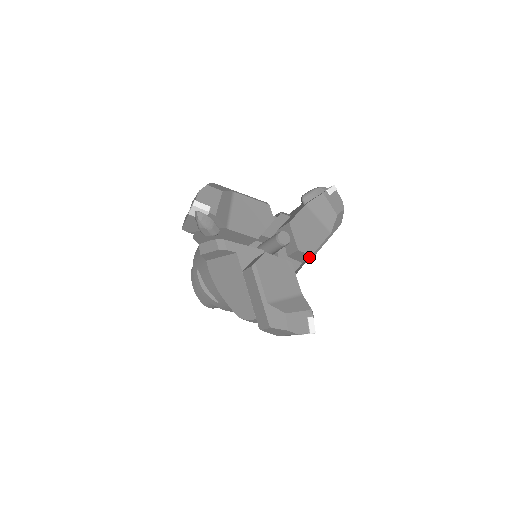
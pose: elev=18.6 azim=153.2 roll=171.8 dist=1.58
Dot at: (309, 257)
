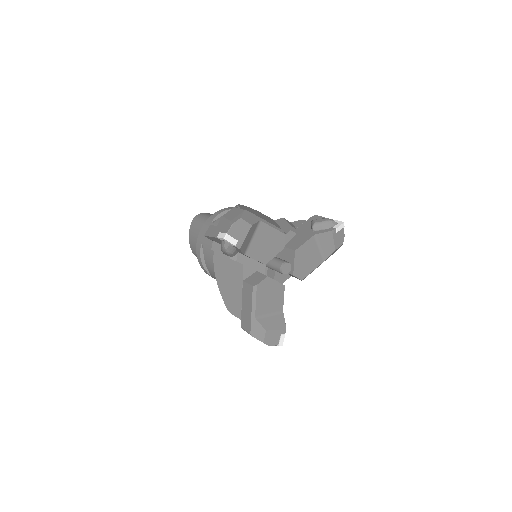
Dot at: (299, 279)
